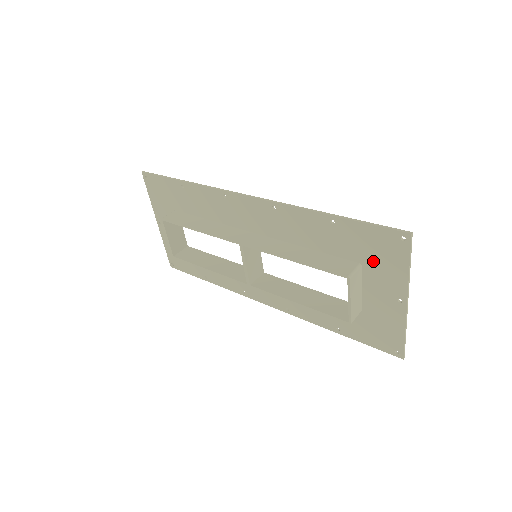
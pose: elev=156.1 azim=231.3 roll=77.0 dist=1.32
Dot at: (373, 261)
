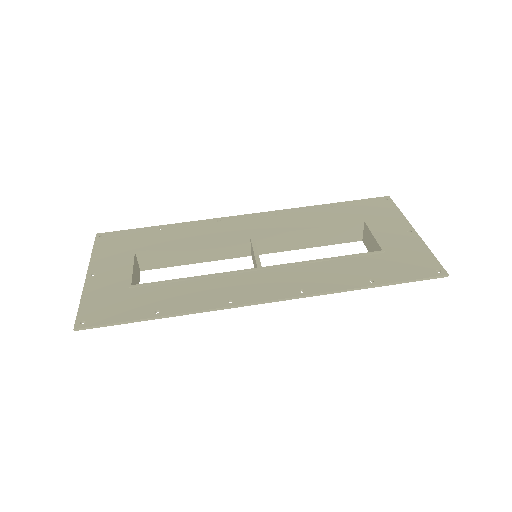
Dot at: (399, 257)
